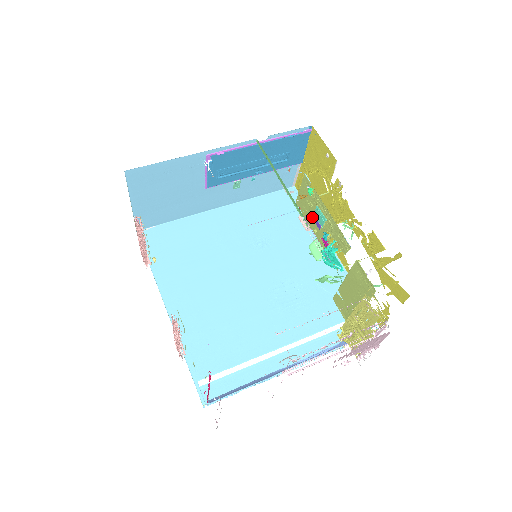
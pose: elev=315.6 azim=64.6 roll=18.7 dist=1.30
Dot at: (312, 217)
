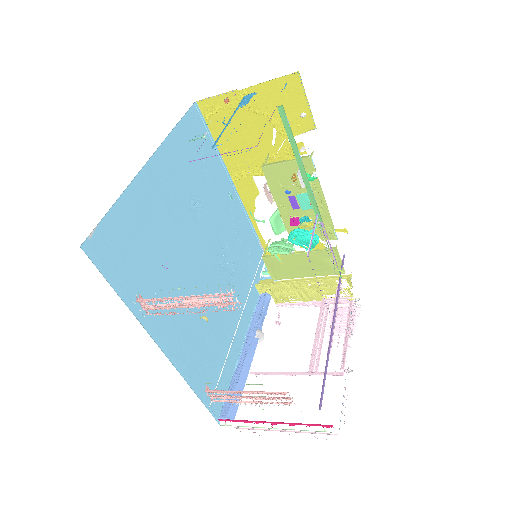
Dot at: (288, 194)
